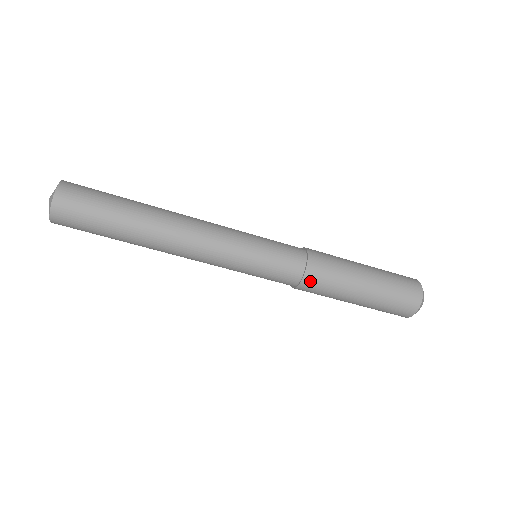
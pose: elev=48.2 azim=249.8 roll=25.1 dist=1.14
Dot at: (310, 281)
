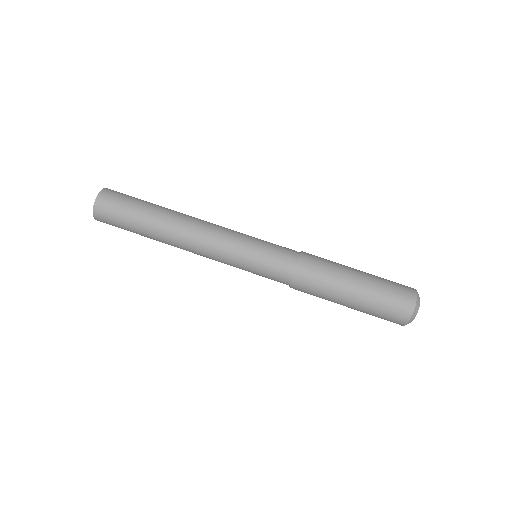
Dot at: (303, 270)
